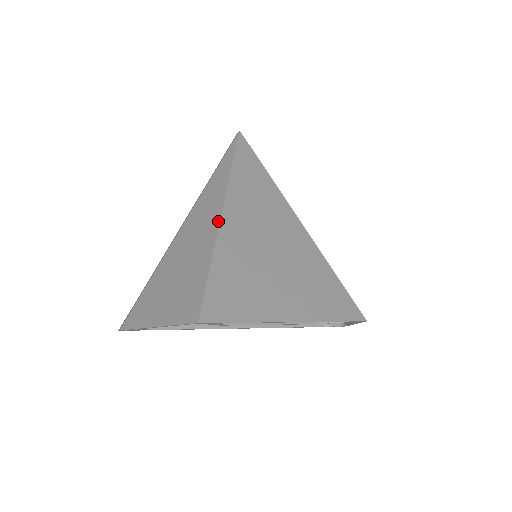
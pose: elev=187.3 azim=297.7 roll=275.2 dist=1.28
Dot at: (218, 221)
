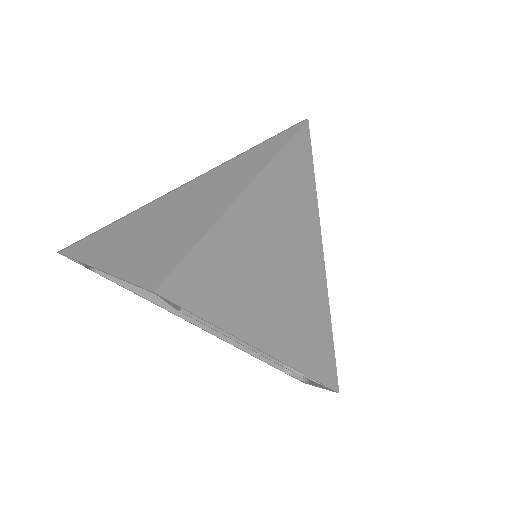
Dot at: (238, 193)
